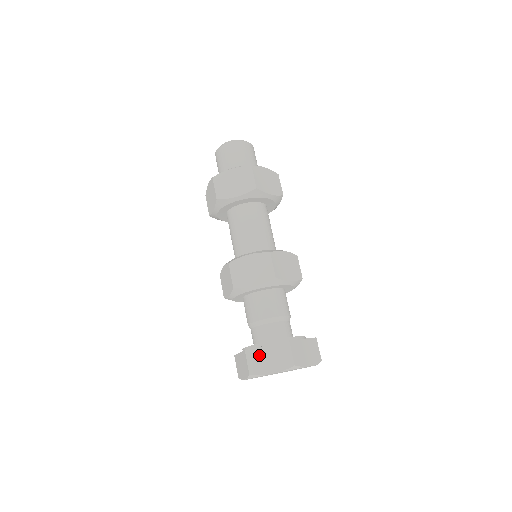
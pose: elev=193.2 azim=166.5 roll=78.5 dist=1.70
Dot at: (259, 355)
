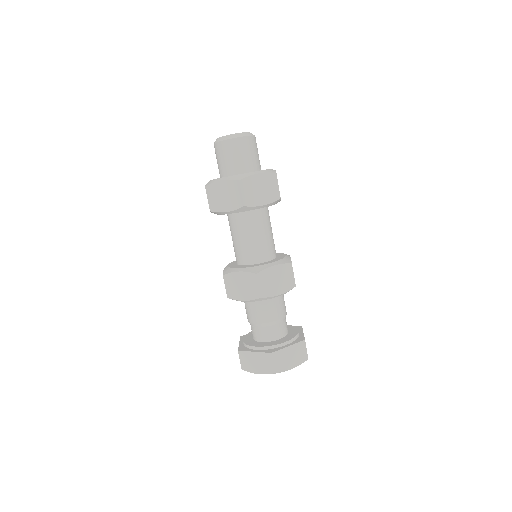
Dot at: (283, 355)
